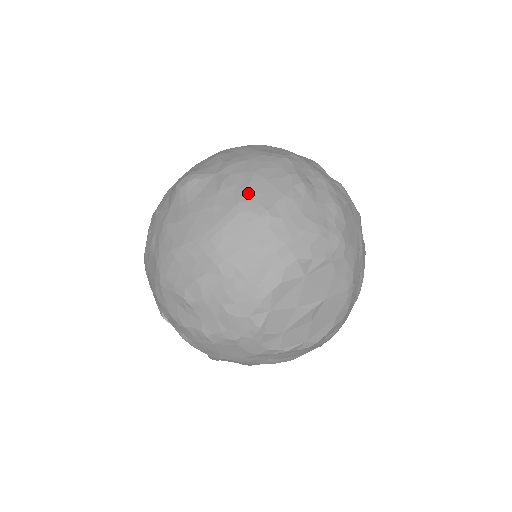
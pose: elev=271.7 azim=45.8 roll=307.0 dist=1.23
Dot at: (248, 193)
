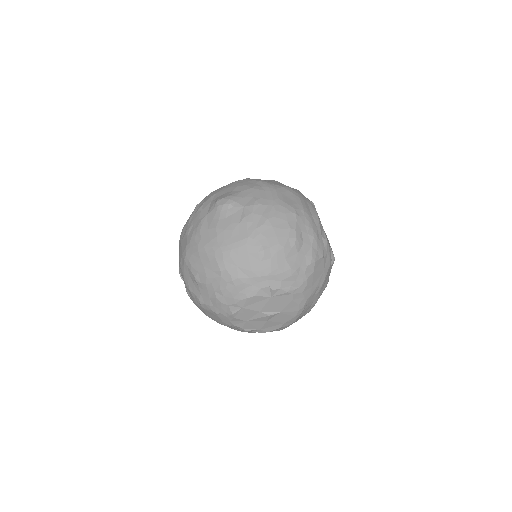
Dot at: (257, 233)
